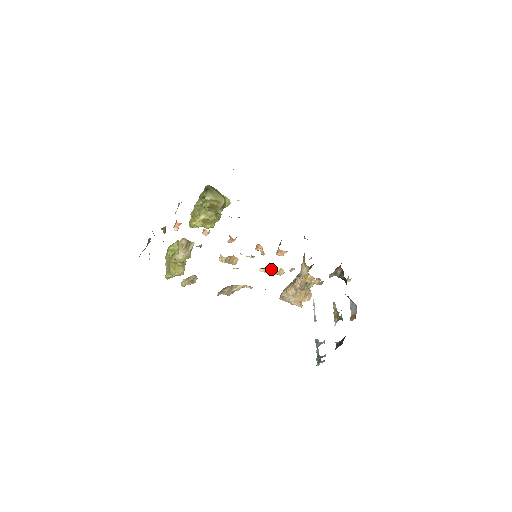
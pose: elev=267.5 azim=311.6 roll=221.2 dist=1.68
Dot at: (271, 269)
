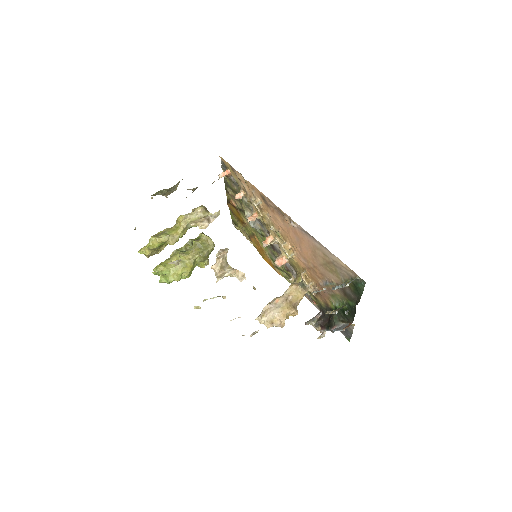
Dot at: (285, 243)
